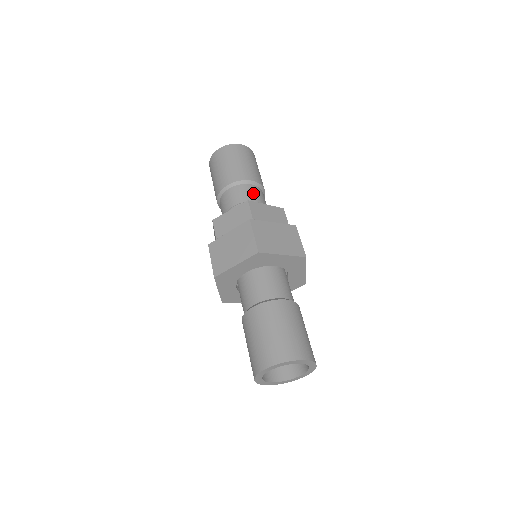
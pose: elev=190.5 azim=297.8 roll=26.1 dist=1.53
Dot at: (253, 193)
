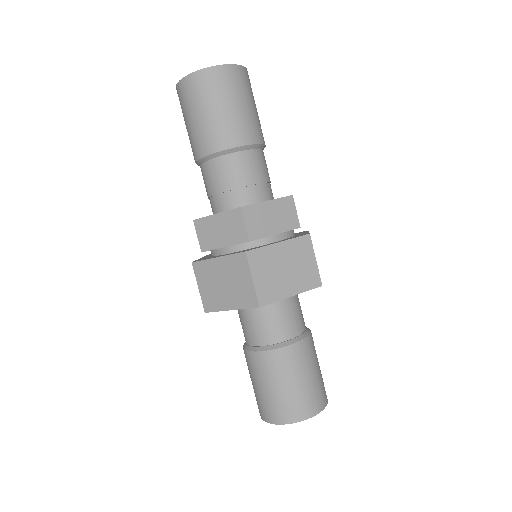
Dot at: (248, 168)
